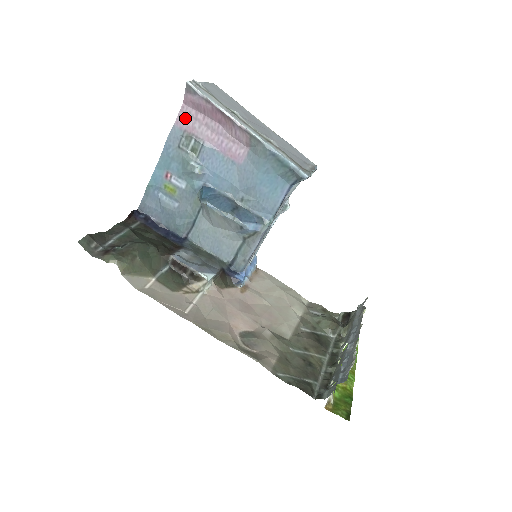
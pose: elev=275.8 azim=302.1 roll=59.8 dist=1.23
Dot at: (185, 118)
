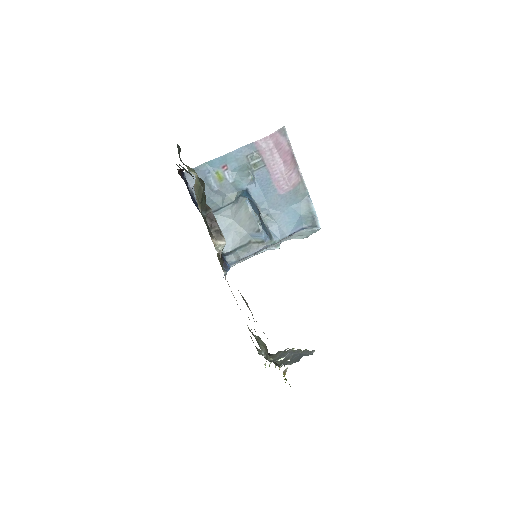
Dot at: (263, 144)
